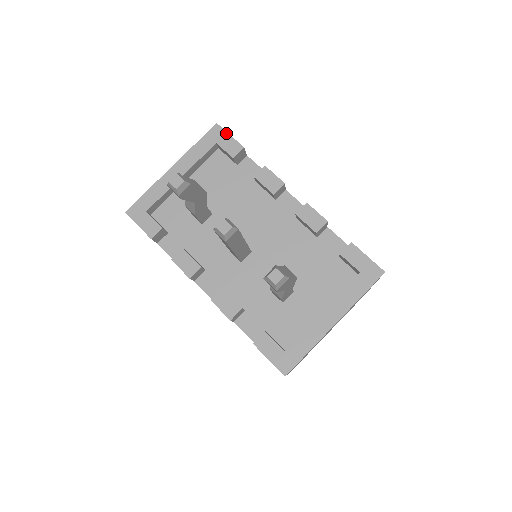
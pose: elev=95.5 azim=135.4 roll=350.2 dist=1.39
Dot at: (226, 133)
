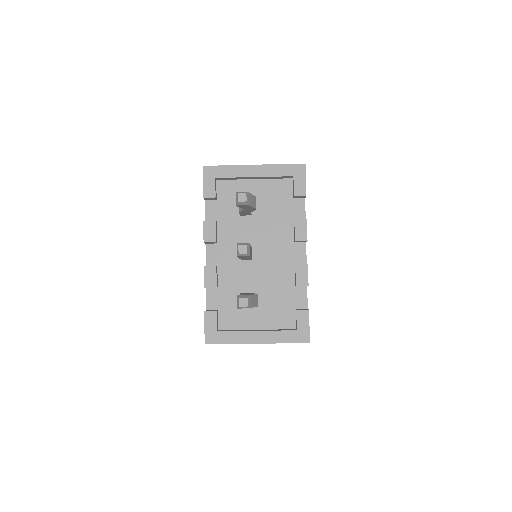
Dot at: (305, 176)
